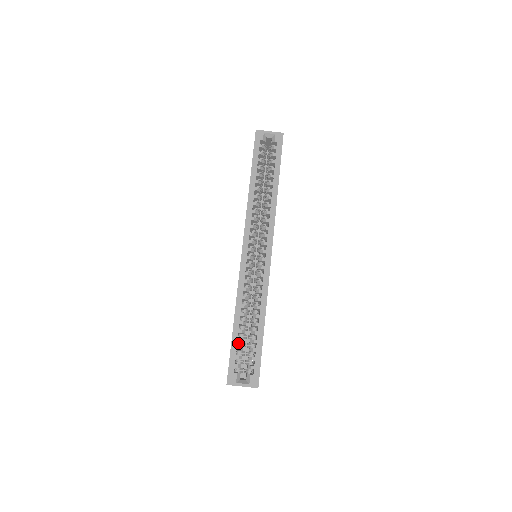
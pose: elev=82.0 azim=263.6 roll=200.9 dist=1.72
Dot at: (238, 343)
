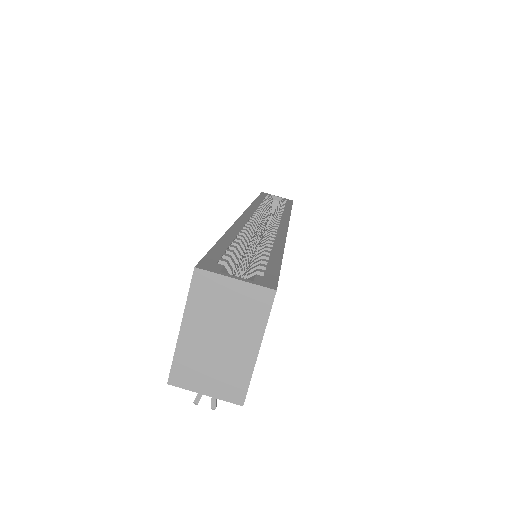
Dot at: occluded
